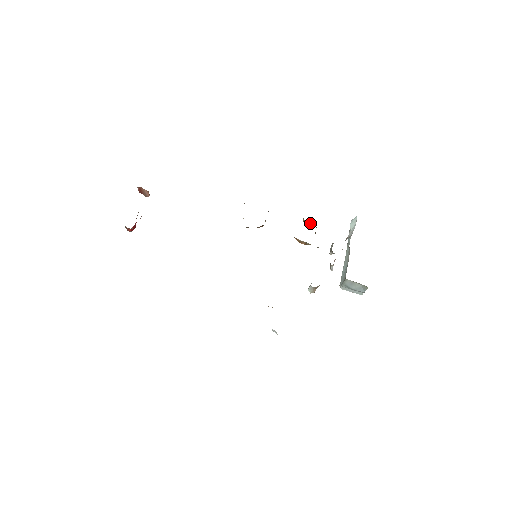
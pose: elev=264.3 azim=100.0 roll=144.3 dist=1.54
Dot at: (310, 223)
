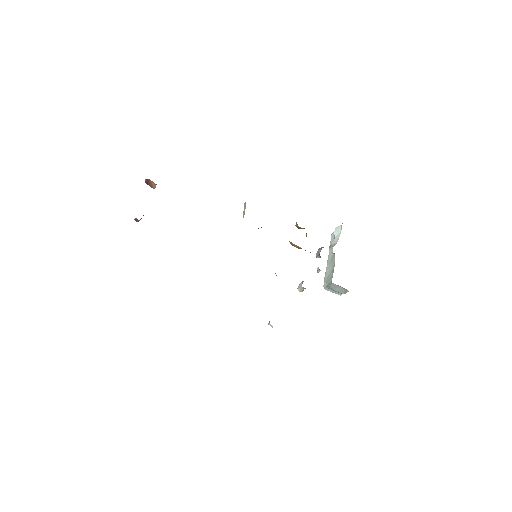
Dot at: (302, 228)
